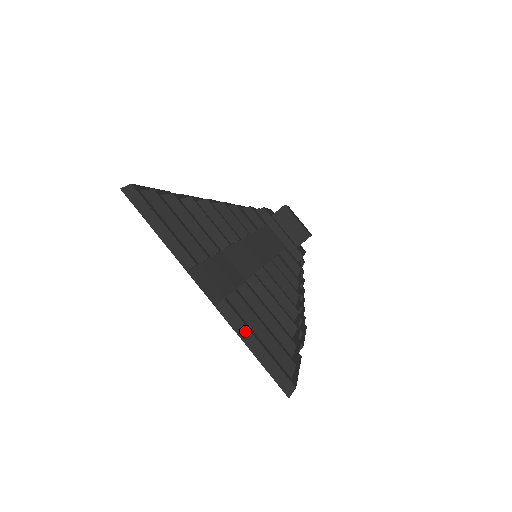
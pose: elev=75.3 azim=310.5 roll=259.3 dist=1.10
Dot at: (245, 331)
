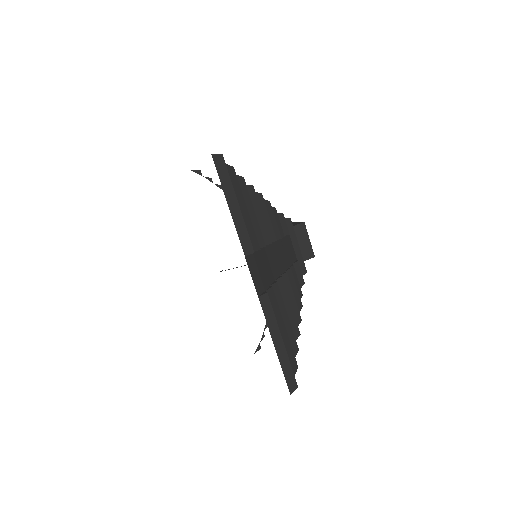
Dot at: occluded
